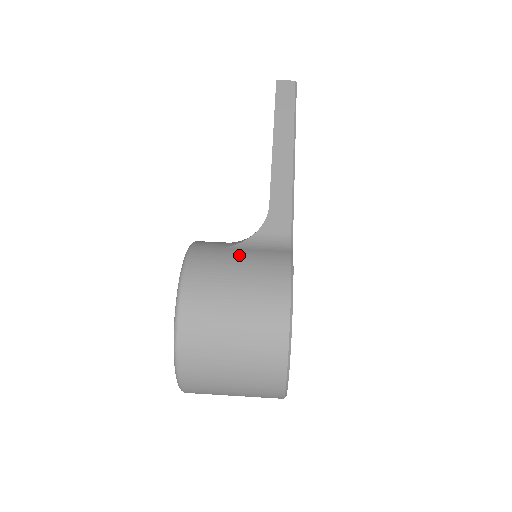
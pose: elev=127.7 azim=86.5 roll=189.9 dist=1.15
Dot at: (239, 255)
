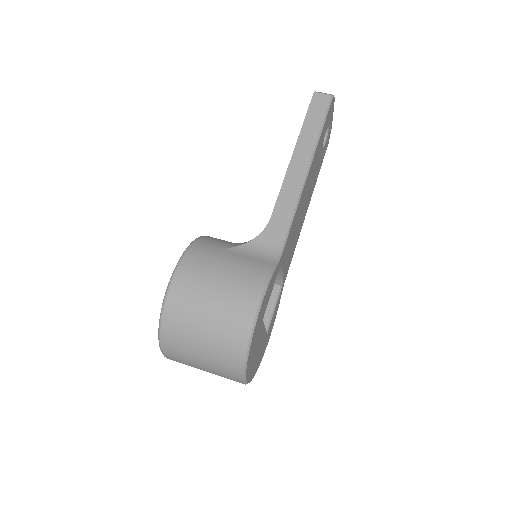
Dot at: (229, 259)
